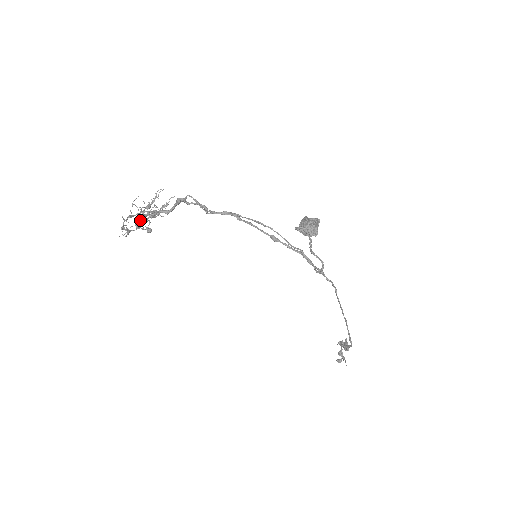
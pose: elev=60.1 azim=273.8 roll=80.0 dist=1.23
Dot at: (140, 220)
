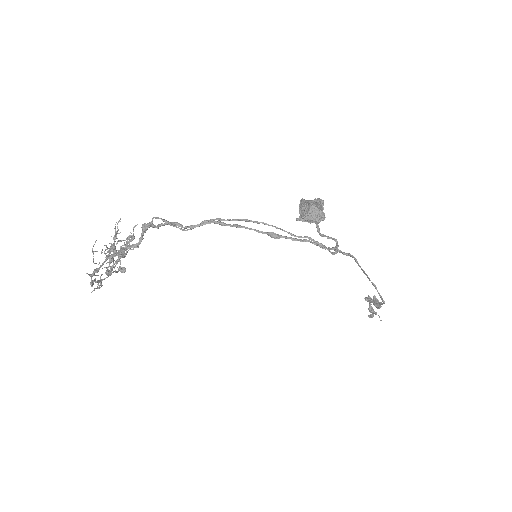
Dot at: occluded
